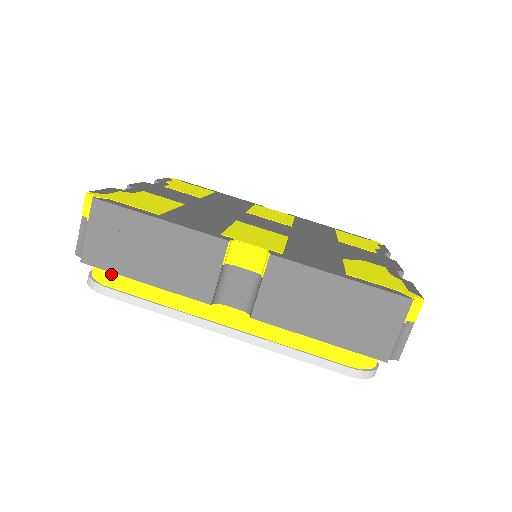
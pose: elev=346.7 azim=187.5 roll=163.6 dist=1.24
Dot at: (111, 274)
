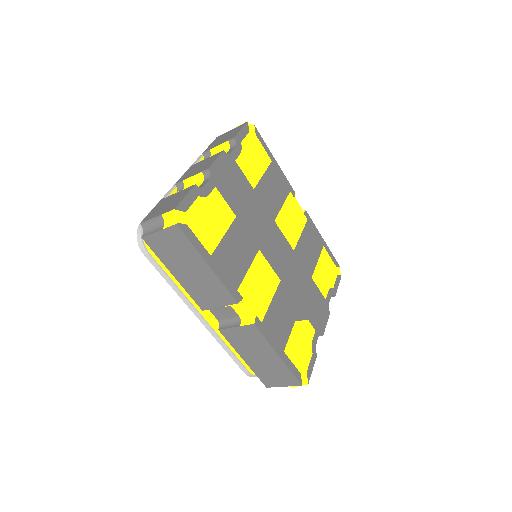
Dot at: occluded
